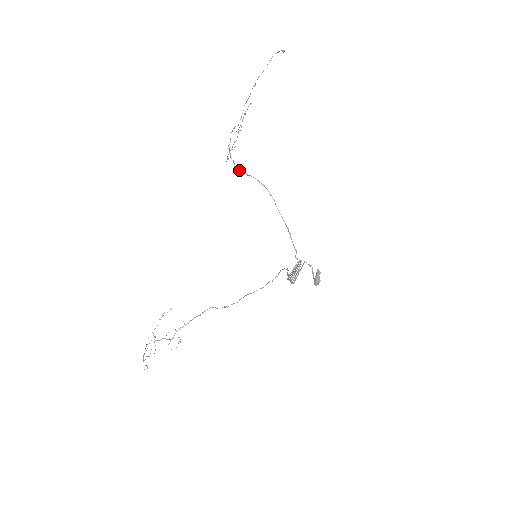
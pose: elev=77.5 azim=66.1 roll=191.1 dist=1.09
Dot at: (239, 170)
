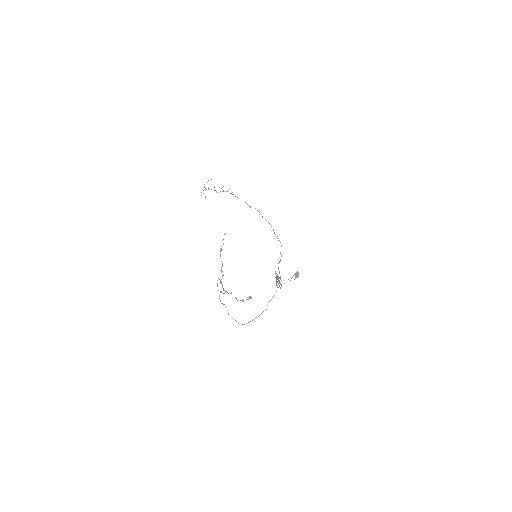
Dot at: occluded
